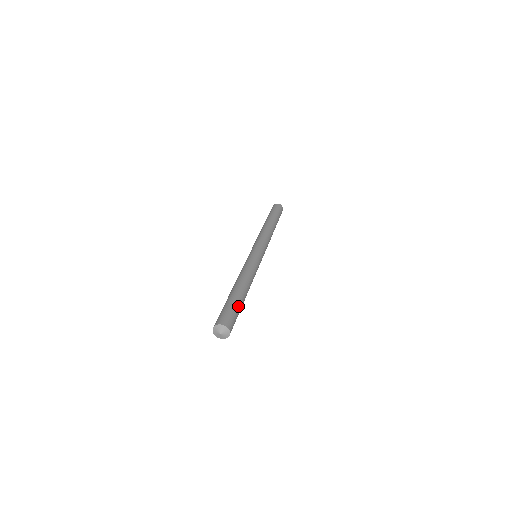
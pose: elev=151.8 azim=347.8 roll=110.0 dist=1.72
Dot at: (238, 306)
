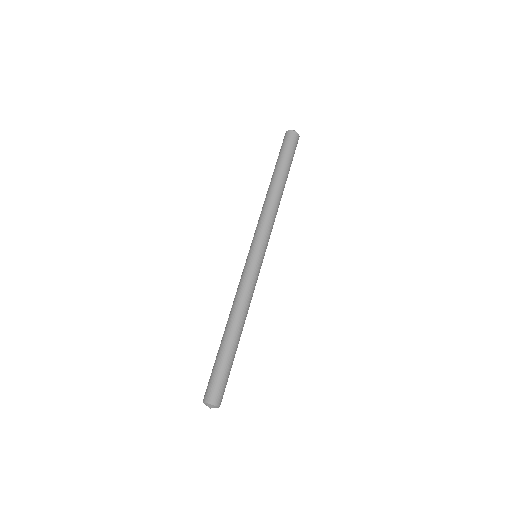
Dot at: (225, 365)
